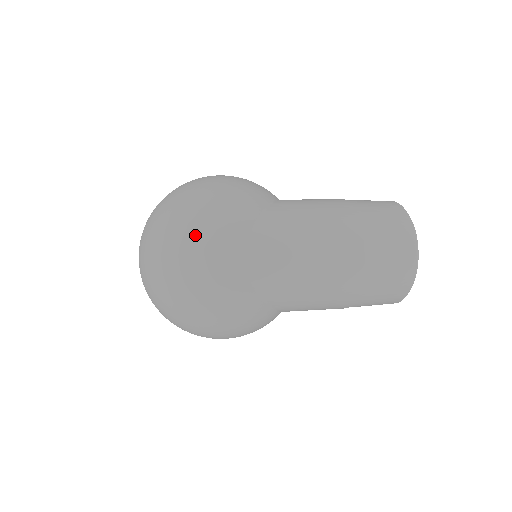
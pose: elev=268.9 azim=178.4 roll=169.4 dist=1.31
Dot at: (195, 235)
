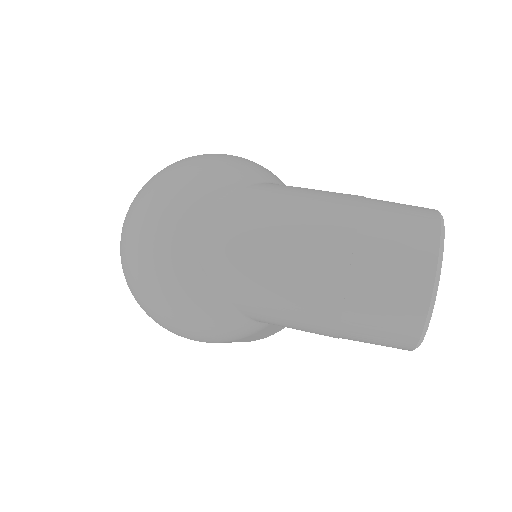
Dot at: (158, 196)
